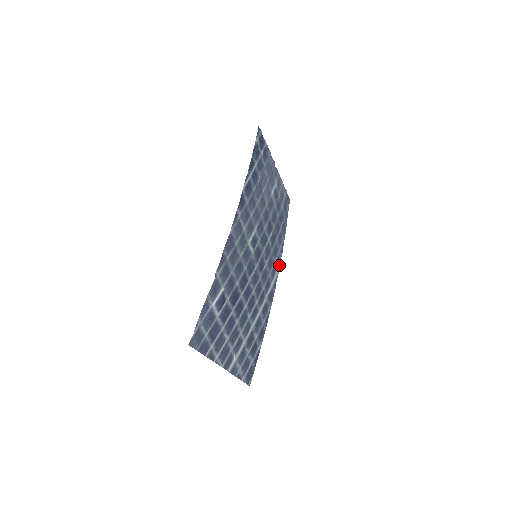
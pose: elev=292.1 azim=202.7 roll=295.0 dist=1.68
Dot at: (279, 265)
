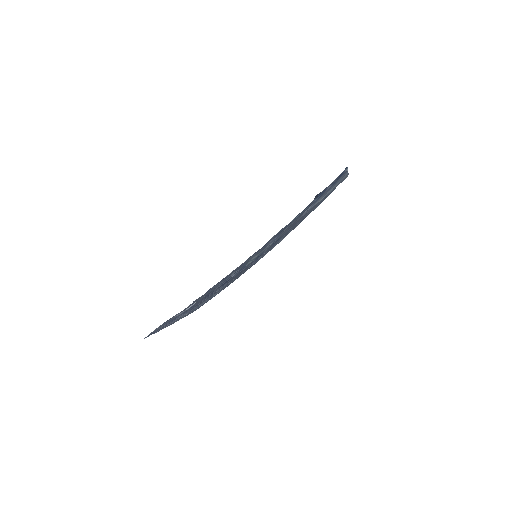
Dot at: (284, 237)
